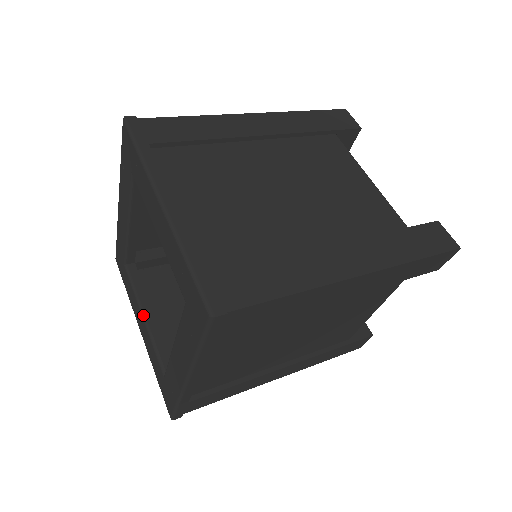
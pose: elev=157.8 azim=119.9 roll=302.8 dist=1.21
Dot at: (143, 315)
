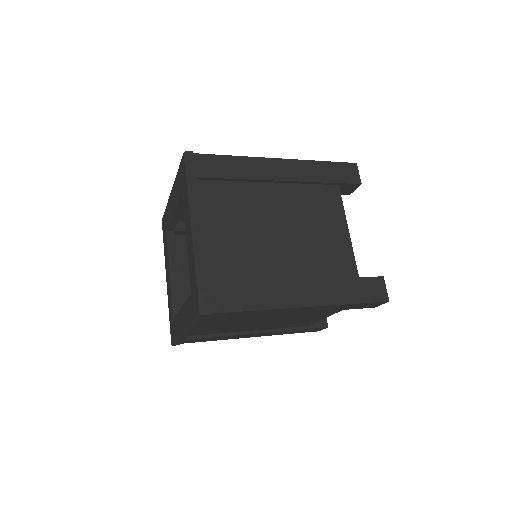
Dot at: (170, 272)
